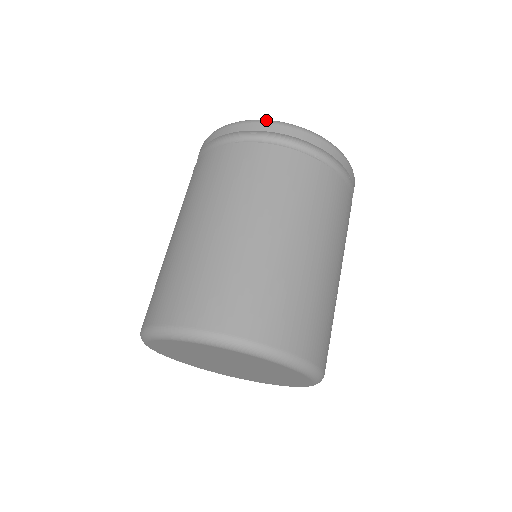
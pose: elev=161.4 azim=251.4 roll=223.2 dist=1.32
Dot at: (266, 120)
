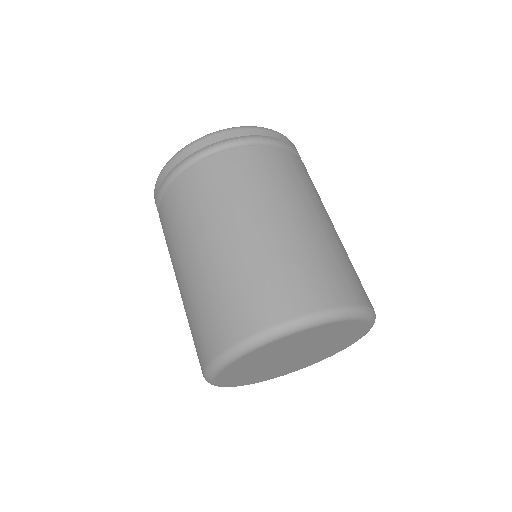
Dot at: (270, 129)
